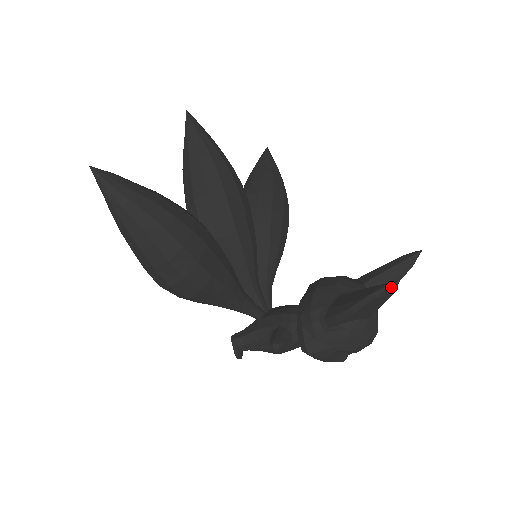
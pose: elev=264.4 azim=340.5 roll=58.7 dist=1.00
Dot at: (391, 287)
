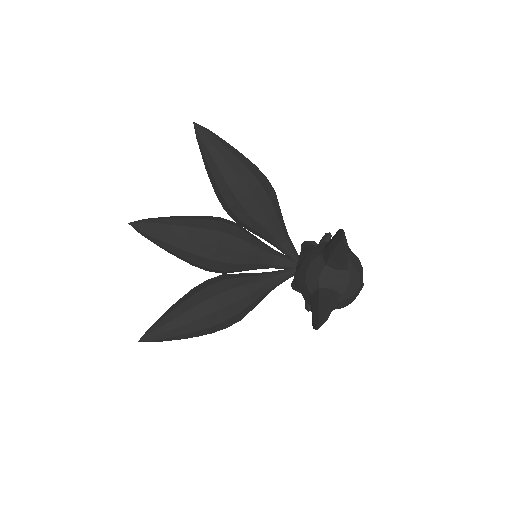
Dot at: occluded
